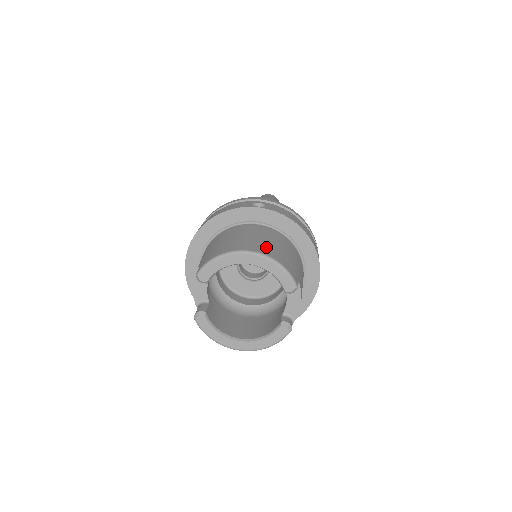
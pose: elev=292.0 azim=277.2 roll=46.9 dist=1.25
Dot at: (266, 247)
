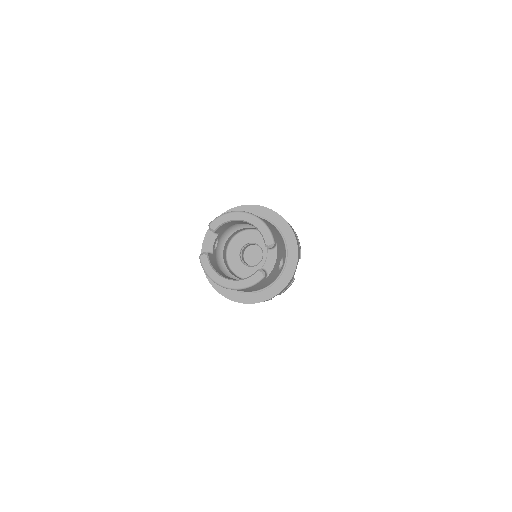
Dot at: occluded
